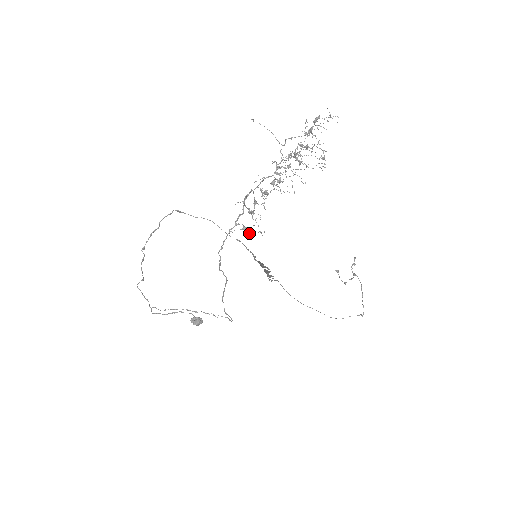
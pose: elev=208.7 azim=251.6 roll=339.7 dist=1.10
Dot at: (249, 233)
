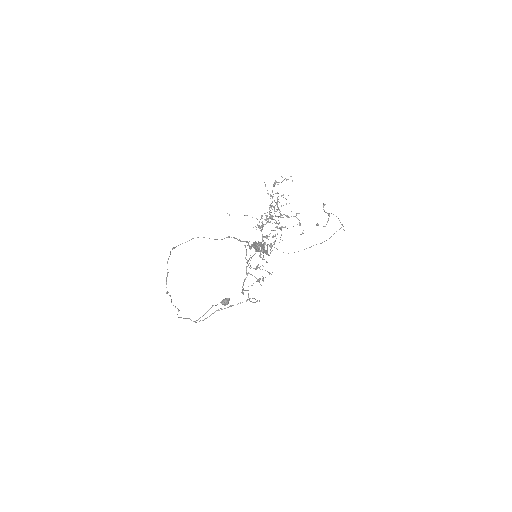
Dot at: occluded
